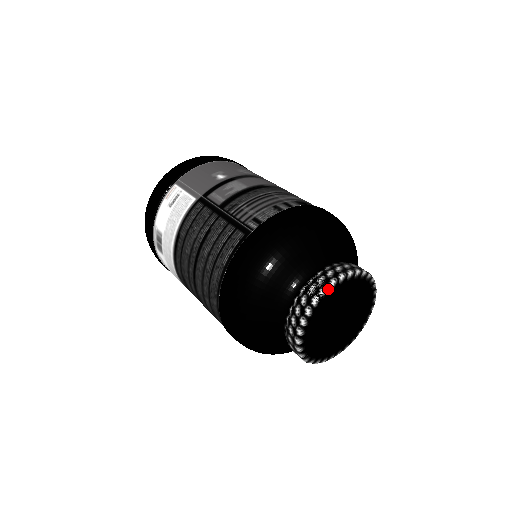
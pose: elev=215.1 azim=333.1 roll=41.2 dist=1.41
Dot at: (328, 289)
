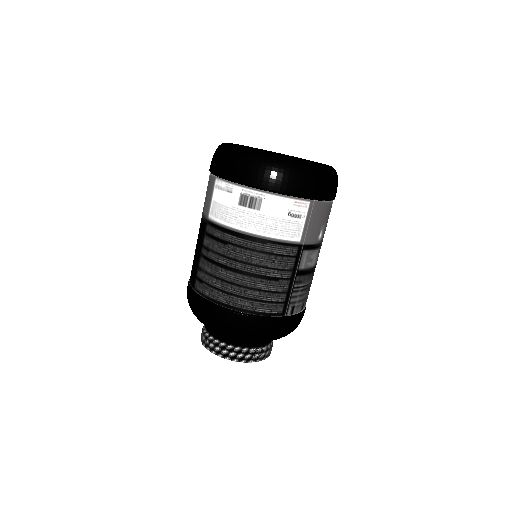
Dot at: occluded
